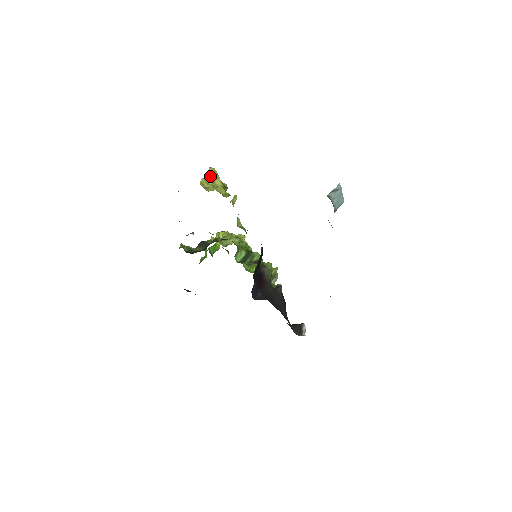
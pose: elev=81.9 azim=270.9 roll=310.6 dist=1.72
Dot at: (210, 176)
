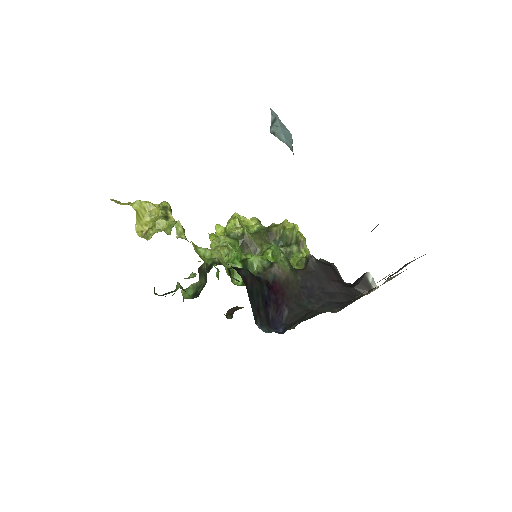
Dot at: (140, 214)
